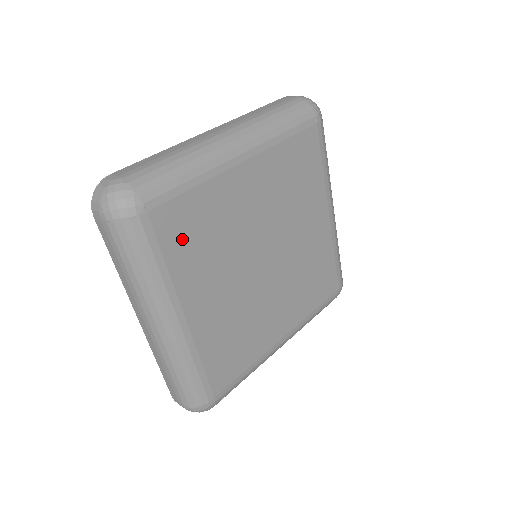
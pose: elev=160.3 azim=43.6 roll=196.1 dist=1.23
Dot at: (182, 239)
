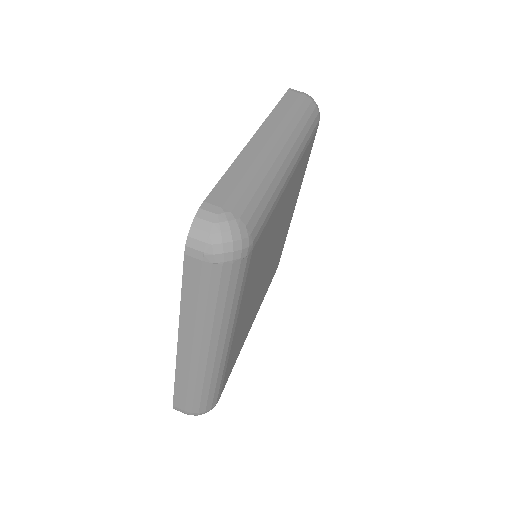
Dot at: (254, 266)
